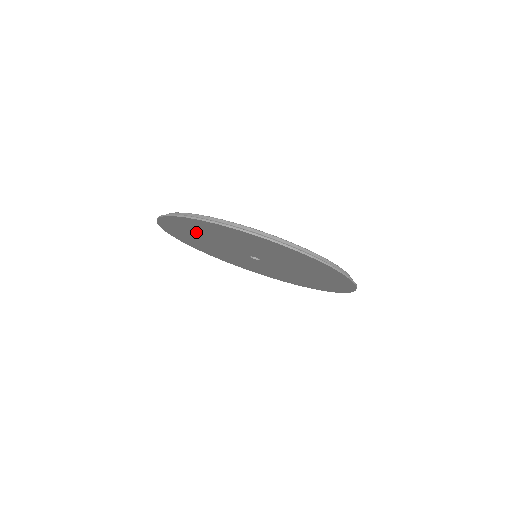
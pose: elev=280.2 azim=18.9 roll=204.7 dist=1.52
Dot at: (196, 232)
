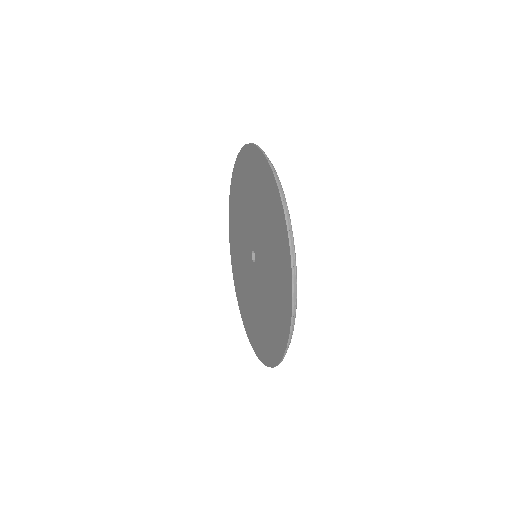
Dot at: (240, 198)
